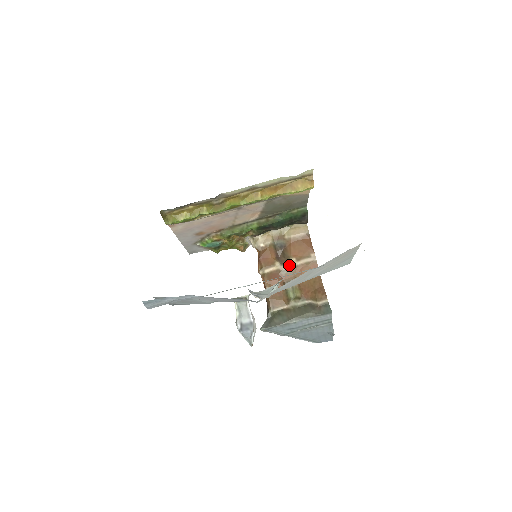
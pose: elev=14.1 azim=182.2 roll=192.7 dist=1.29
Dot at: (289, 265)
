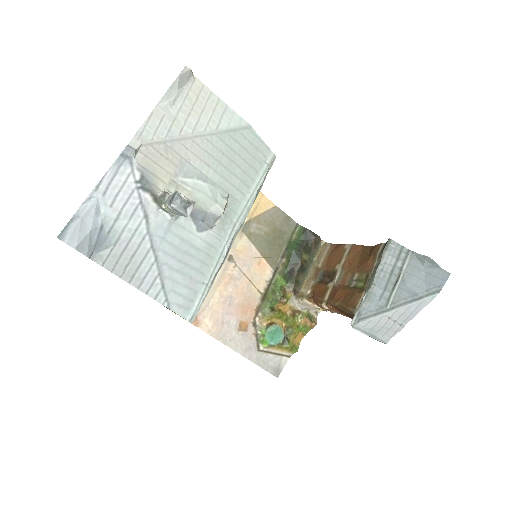
Dot at: (337, 273)
